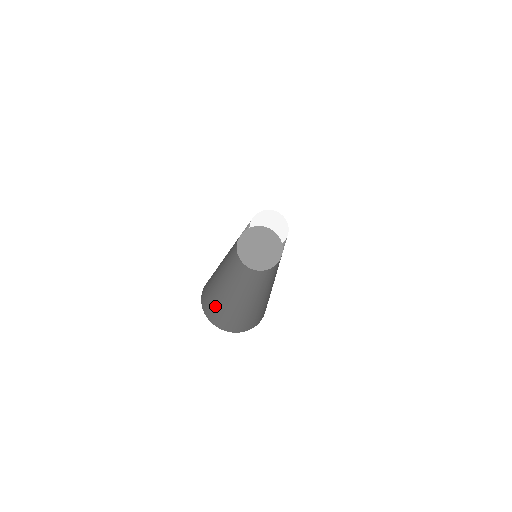
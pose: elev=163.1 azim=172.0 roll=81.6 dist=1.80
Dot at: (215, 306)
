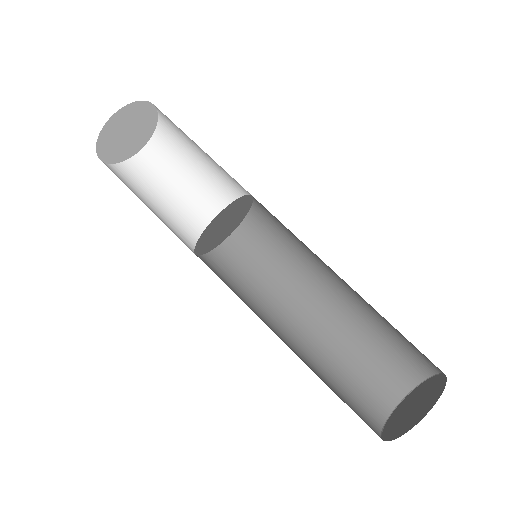
Dot at: (349, 398)
